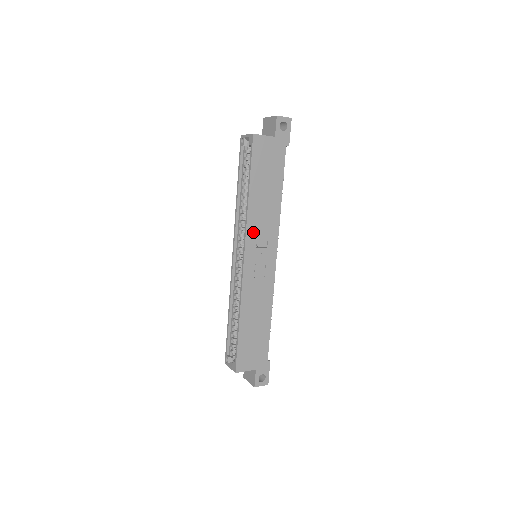
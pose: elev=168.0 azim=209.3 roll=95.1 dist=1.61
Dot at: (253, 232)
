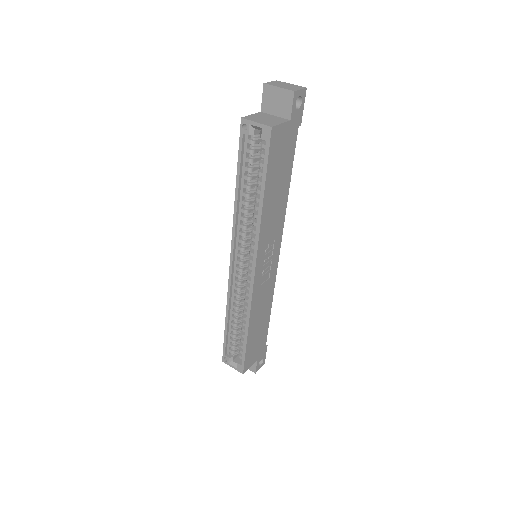
Dot at: (263, 241)
